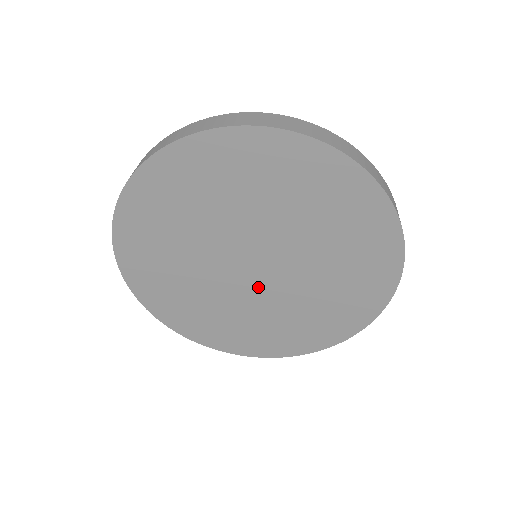
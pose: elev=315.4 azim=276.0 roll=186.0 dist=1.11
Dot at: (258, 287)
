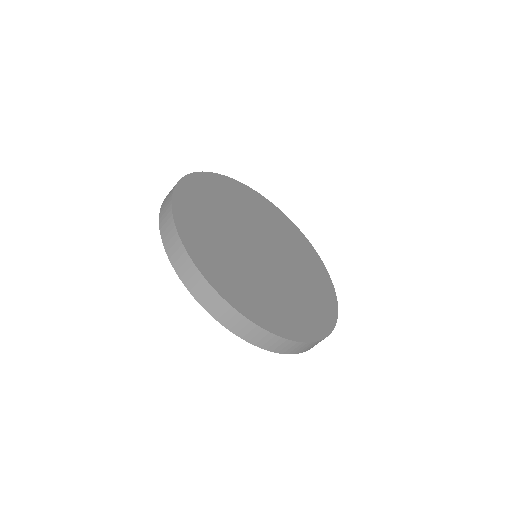
Dot at: occluded
